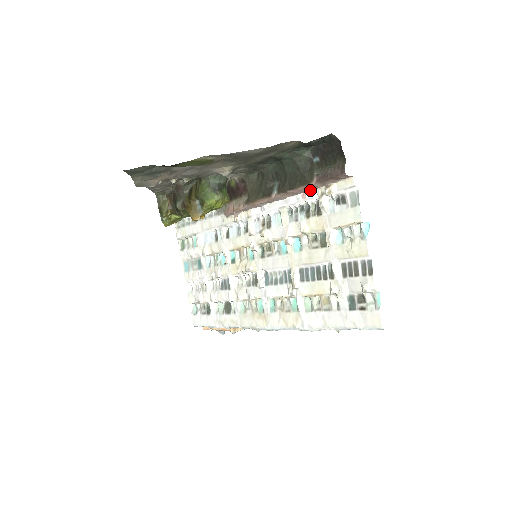
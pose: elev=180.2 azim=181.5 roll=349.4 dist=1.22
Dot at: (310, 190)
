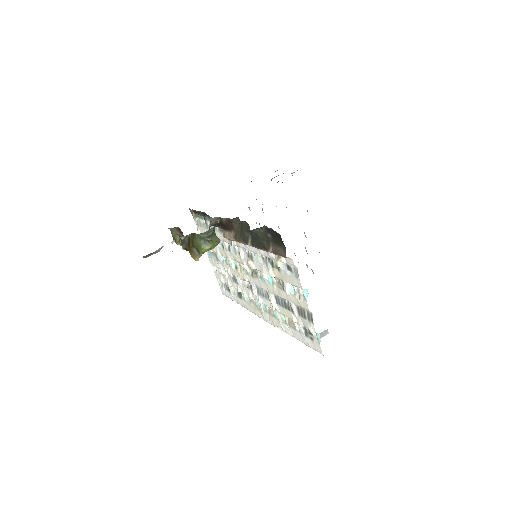
Dot at: occluded
